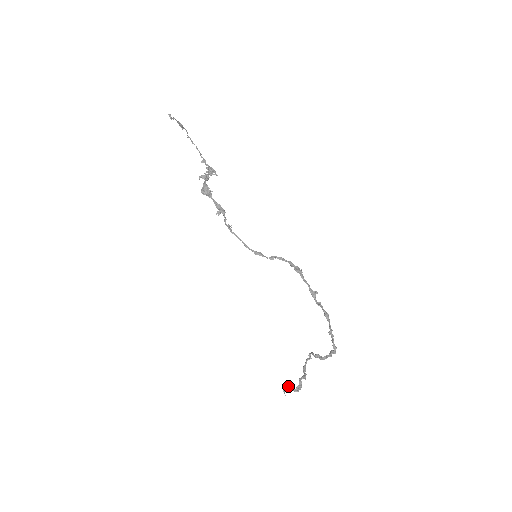
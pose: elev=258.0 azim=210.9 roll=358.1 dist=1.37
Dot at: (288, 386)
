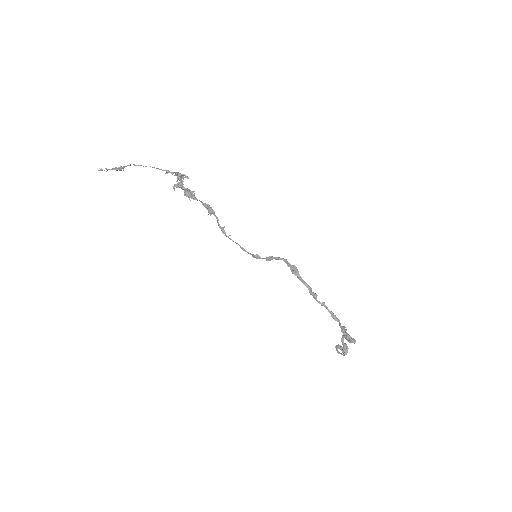
Dot at: (338, 346)
